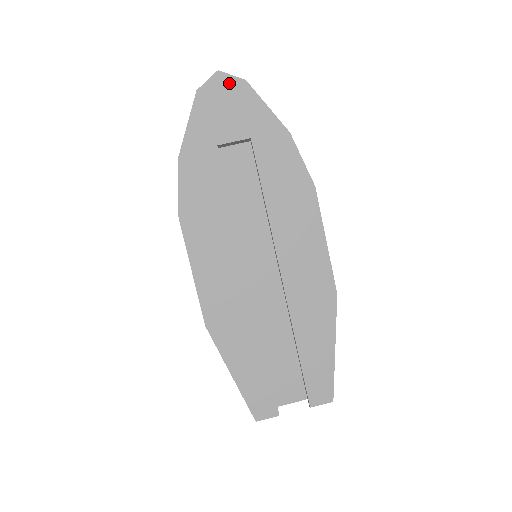
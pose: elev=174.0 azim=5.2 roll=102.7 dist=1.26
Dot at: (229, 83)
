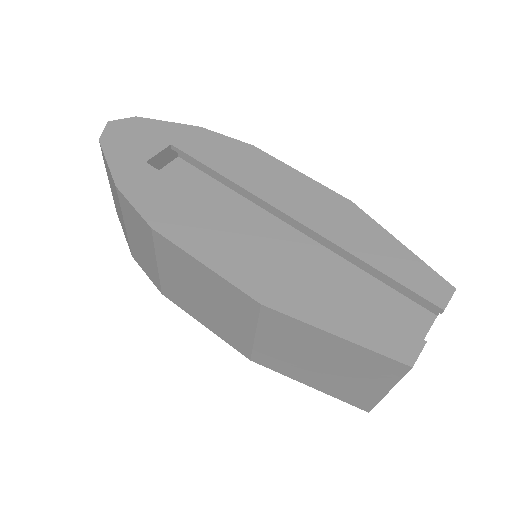
Dot at: (123, 124)
